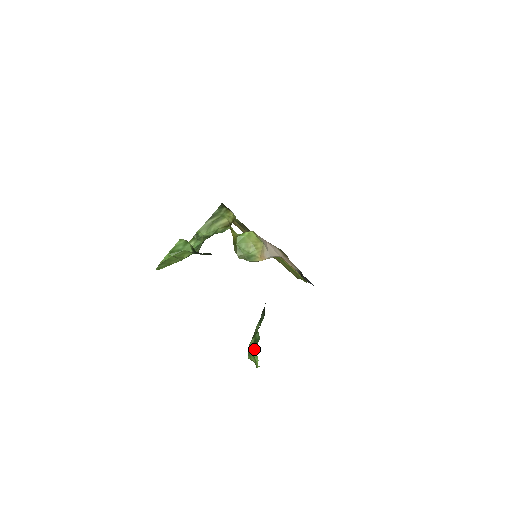
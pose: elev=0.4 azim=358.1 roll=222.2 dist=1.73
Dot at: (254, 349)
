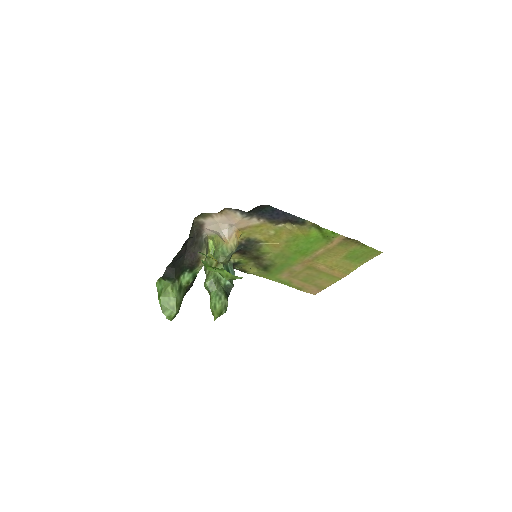
Dot at: (202, 262)
